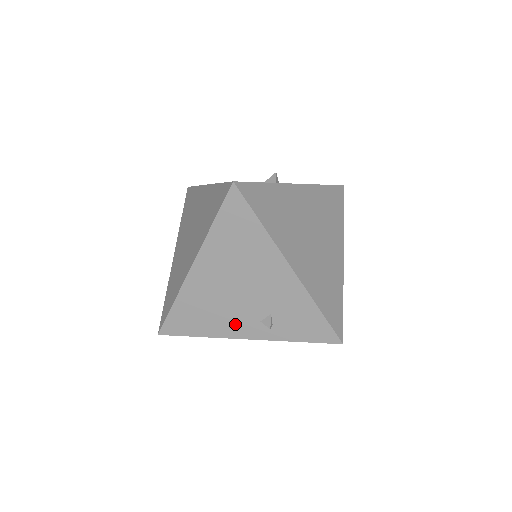
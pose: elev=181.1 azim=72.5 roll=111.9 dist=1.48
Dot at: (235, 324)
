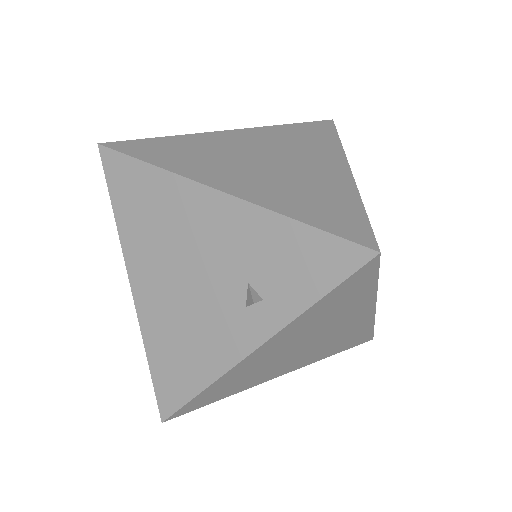
Dot at: (223, 337)
